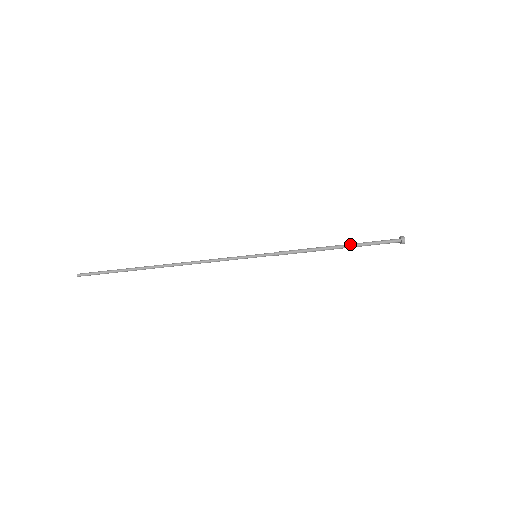
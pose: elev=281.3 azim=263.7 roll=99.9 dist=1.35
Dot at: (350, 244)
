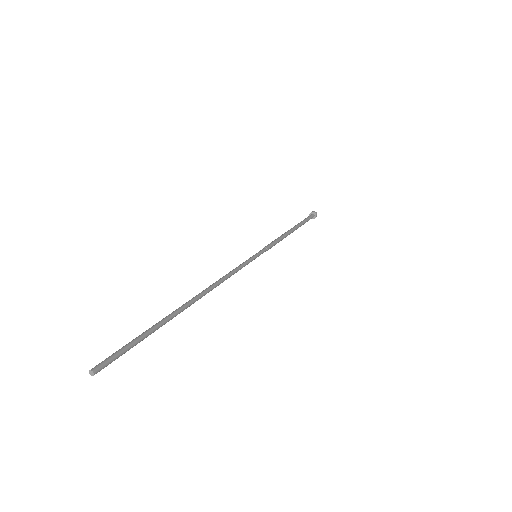
Dot at: (297, 225)
